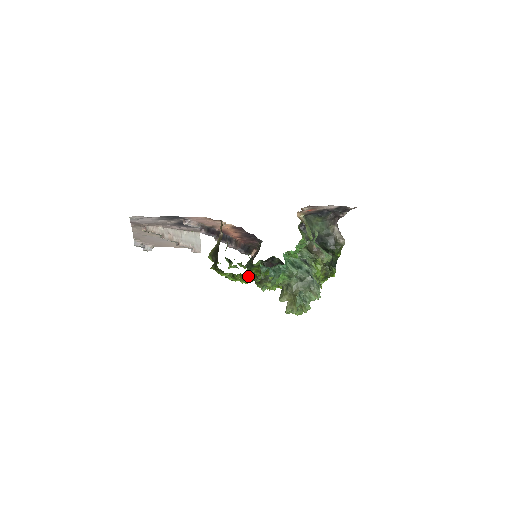
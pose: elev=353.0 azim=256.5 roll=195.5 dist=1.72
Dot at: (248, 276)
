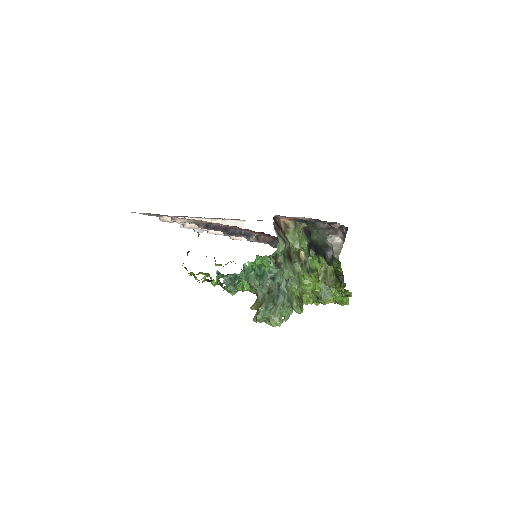
Dot at: (208, 279)
